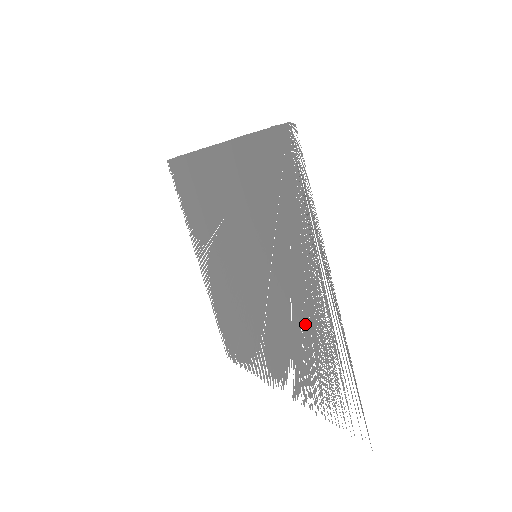
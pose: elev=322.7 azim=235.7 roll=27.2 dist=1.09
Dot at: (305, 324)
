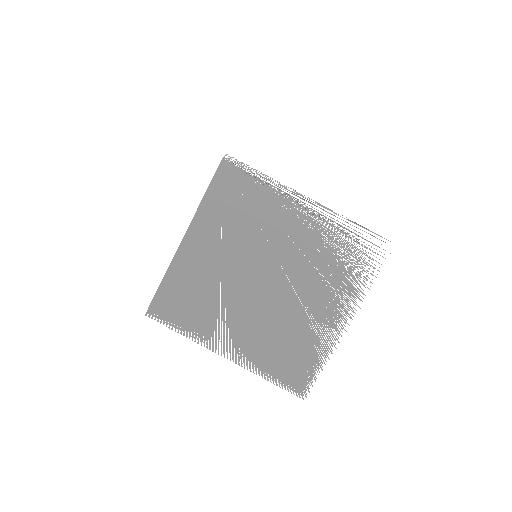
Dot at: (311, 241)
